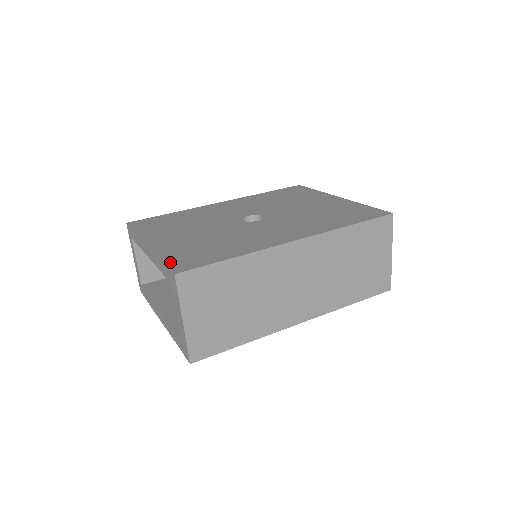
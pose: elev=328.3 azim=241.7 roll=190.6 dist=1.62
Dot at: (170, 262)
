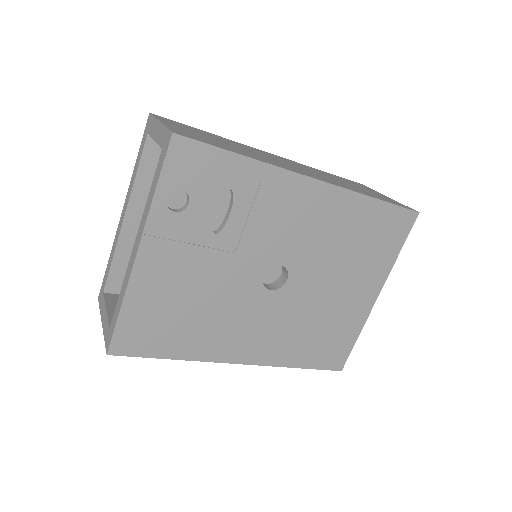
Dot at: occluded
